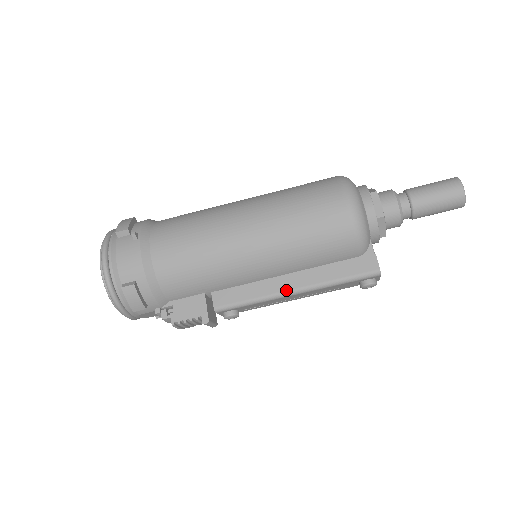
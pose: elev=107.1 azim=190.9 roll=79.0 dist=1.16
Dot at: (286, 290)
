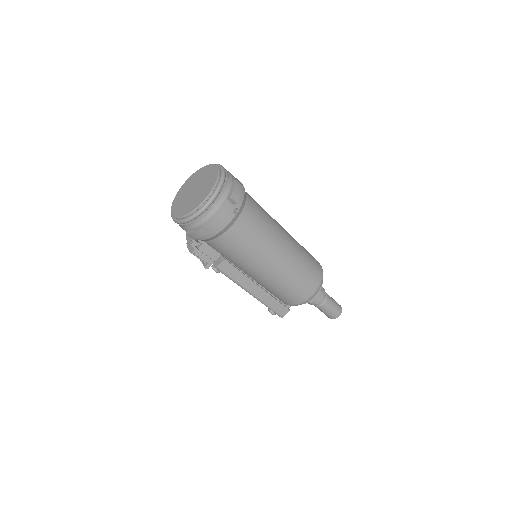
Dot at: (250, 290)
